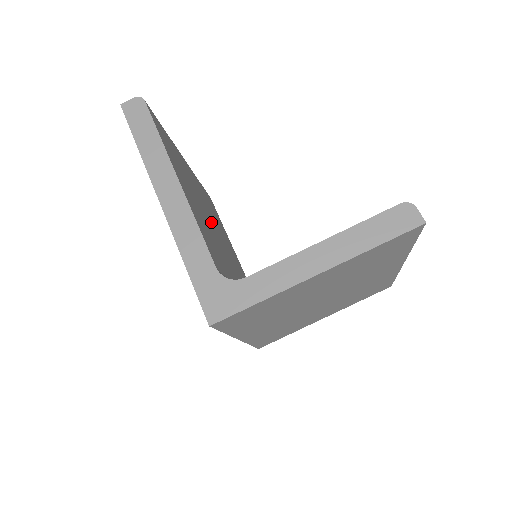
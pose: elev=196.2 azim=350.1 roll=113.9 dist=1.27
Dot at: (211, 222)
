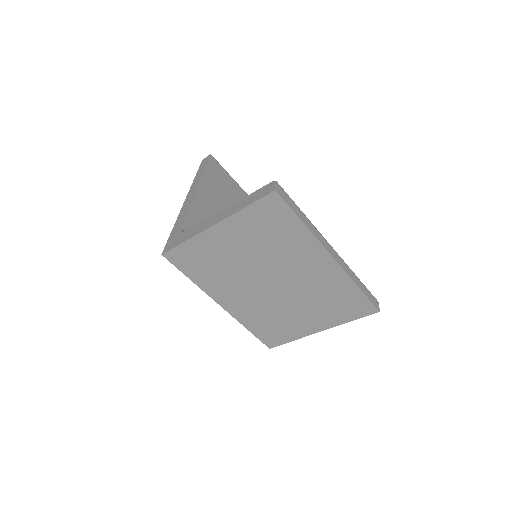
Dot at: occluded
